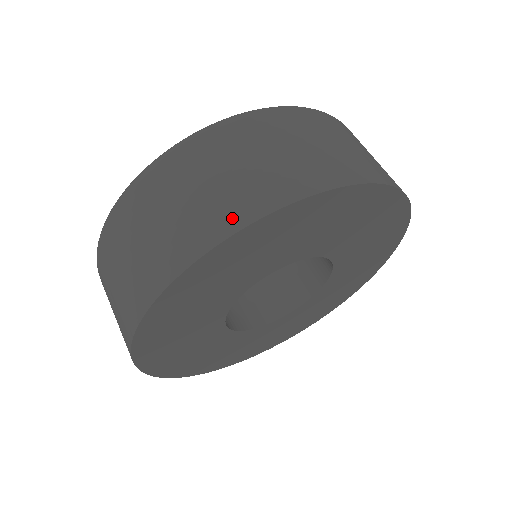
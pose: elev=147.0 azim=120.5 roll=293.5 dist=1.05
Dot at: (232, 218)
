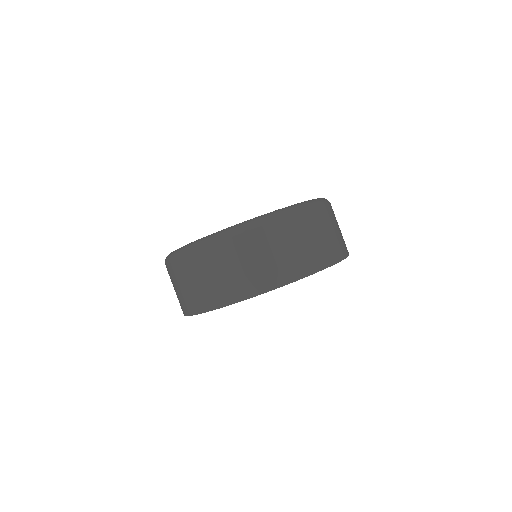
Dot at: (320, 262)
